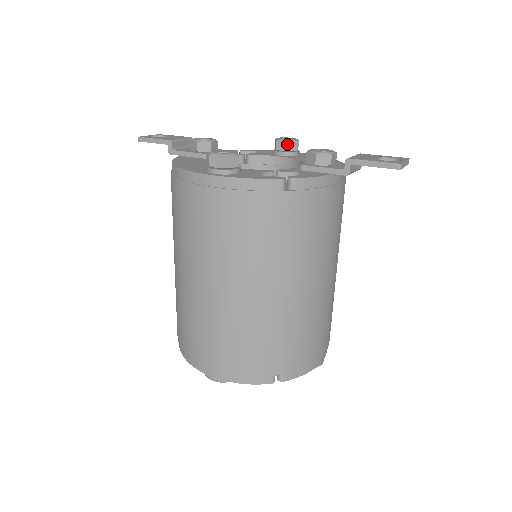
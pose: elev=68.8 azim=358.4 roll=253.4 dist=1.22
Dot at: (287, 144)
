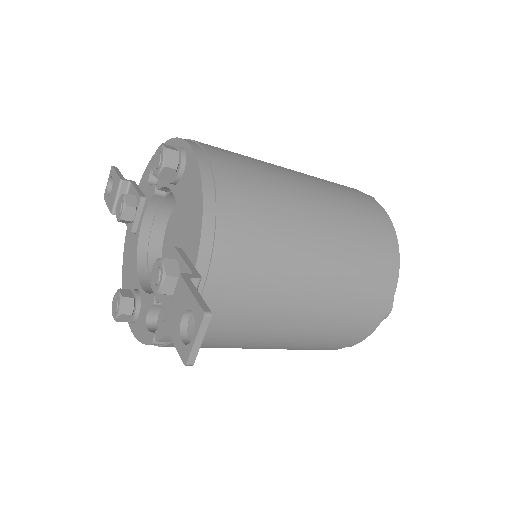
Dot at: occluded
